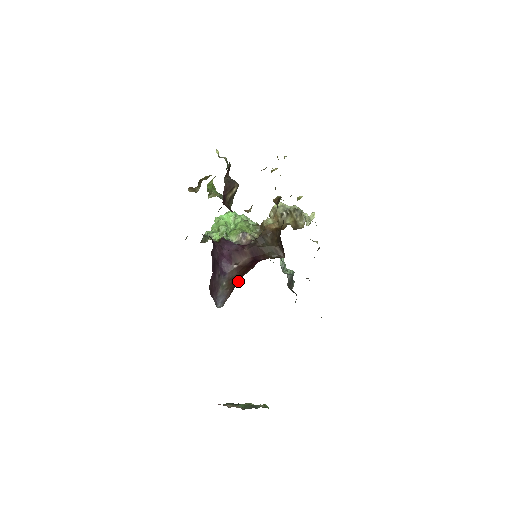
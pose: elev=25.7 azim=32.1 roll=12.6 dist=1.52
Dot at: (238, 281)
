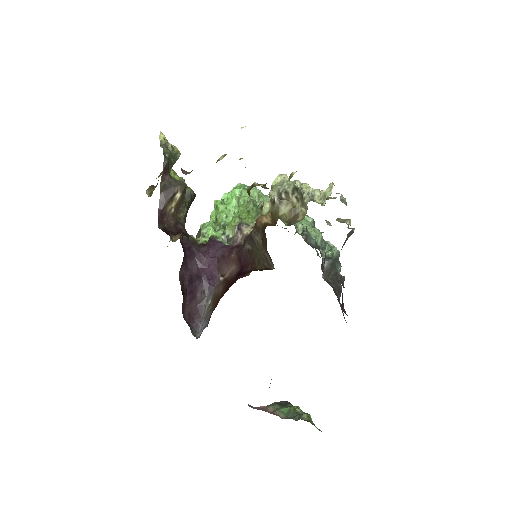
Dot at: occluded
